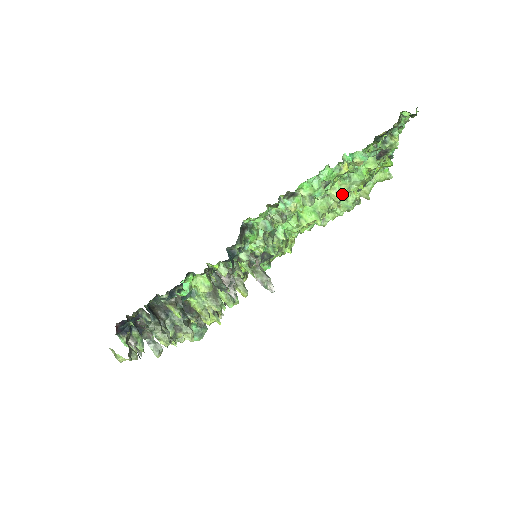
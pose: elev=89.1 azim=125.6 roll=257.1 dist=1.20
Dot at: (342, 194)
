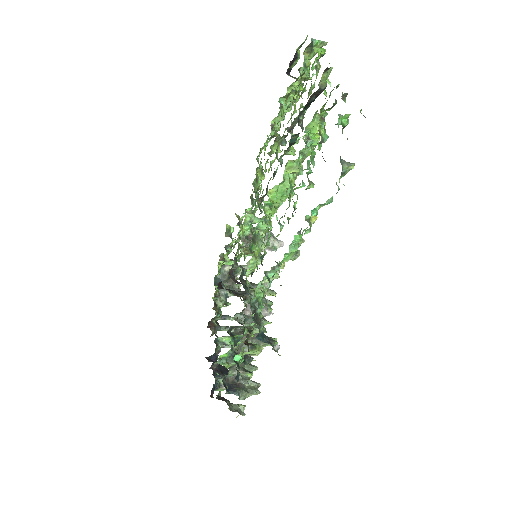
Dot at: occluded
